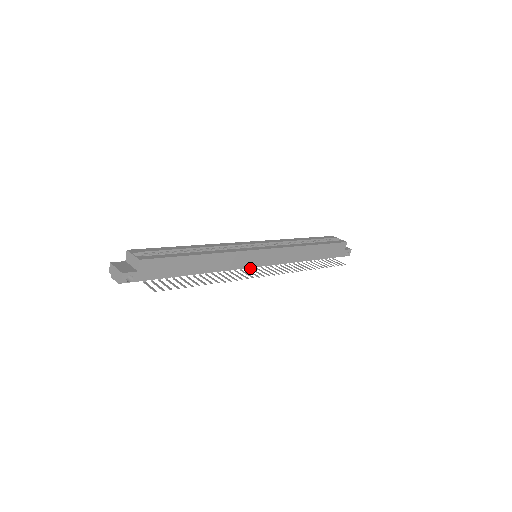
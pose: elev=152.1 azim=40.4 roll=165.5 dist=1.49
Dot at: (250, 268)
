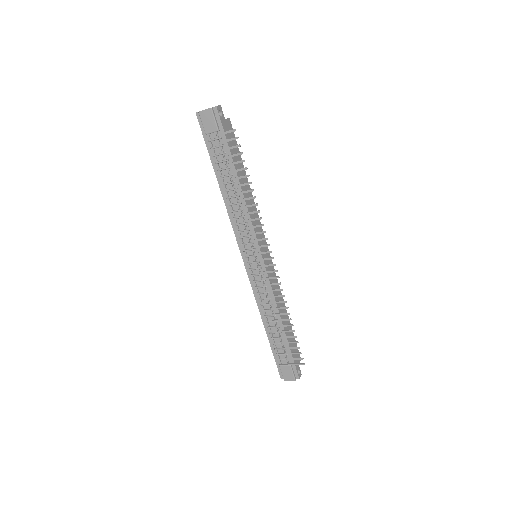
Dot at: (253, 253)
